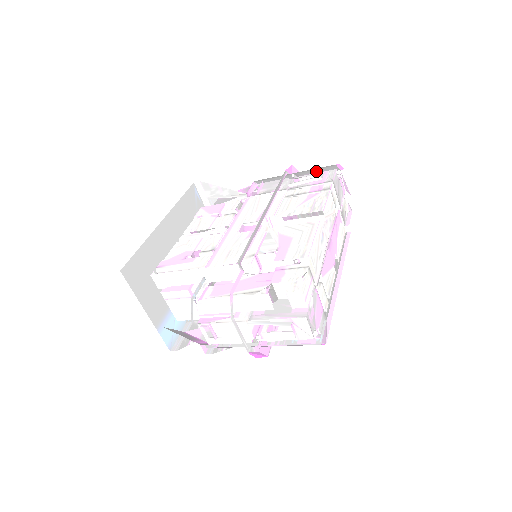
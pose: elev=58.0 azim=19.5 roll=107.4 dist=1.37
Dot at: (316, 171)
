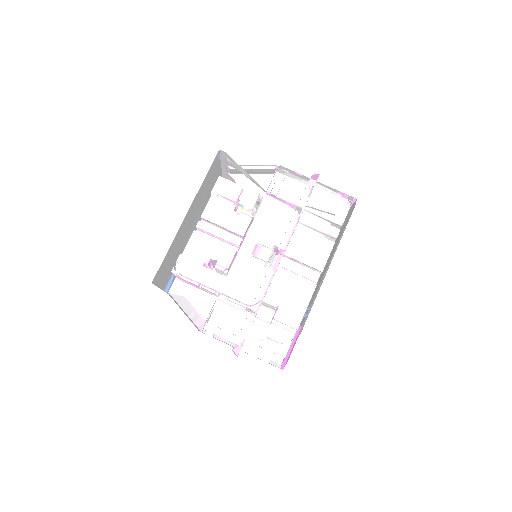
Dot at: occluded
